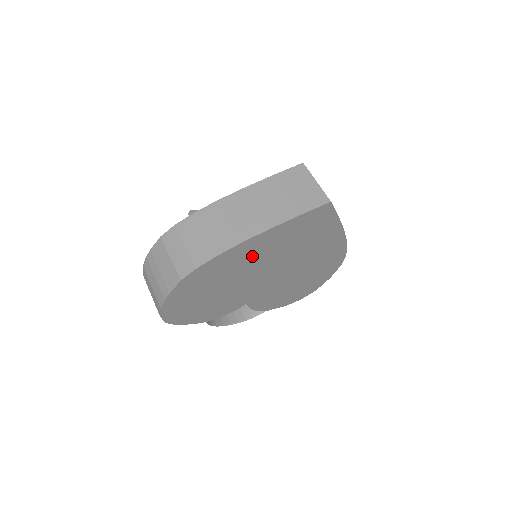
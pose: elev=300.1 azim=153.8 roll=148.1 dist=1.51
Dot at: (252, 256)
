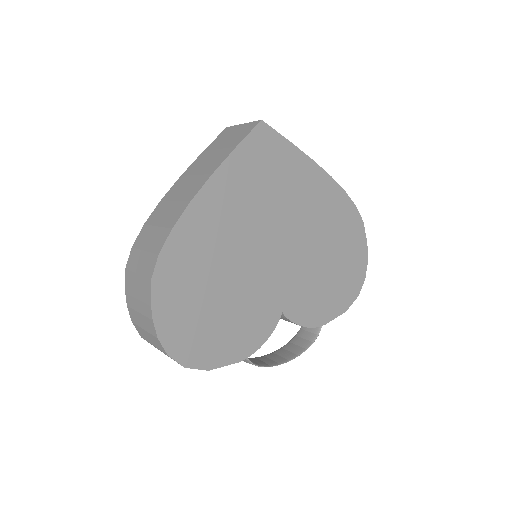
Dot at: (224, 223)
